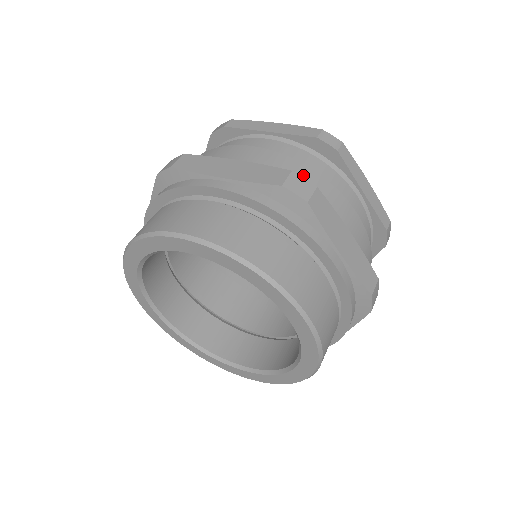
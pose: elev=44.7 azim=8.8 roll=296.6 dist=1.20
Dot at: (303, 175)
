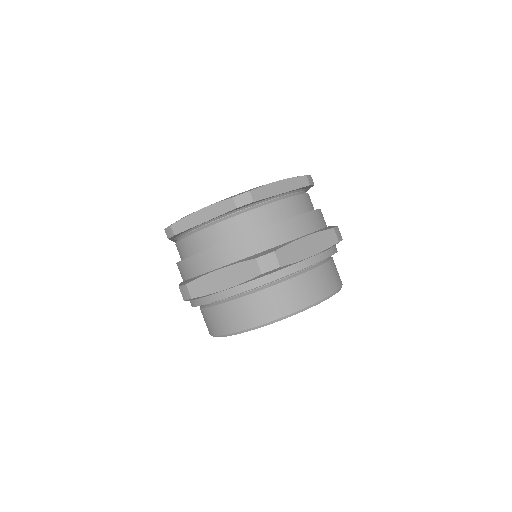
Dot at: (256, 241)
